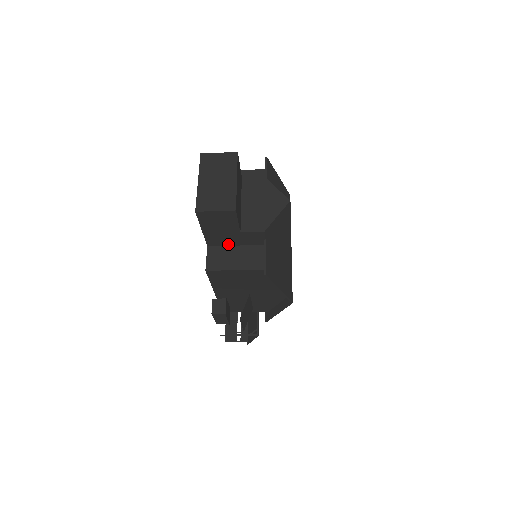
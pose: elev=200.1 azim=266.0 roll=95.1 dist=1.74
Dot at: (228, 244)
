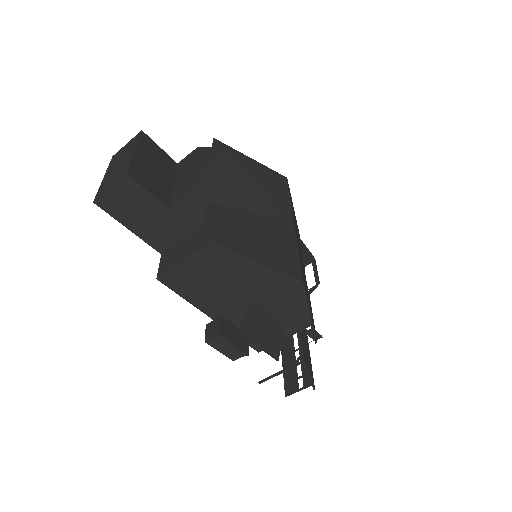
Dot at: (178, 238)
